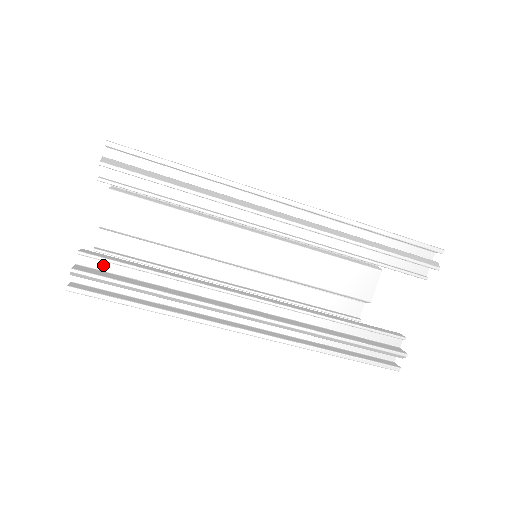
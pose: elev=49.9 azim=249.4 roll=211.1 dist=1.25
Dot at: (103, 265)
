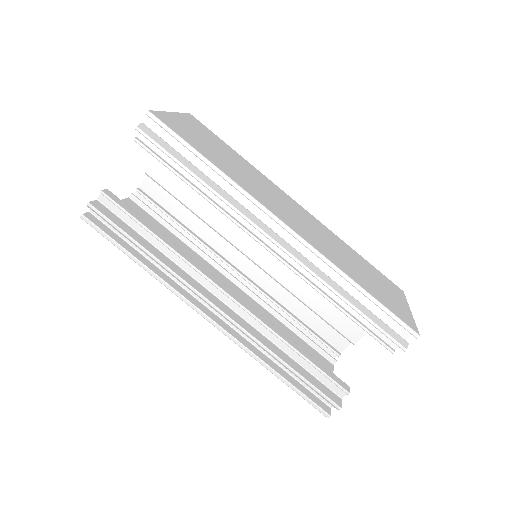
Dot at: (117, 209)
